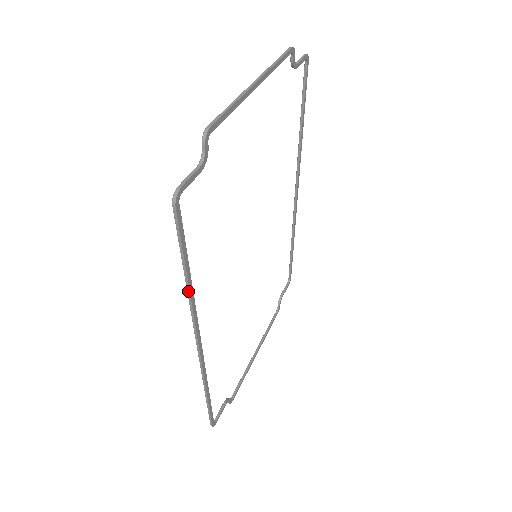
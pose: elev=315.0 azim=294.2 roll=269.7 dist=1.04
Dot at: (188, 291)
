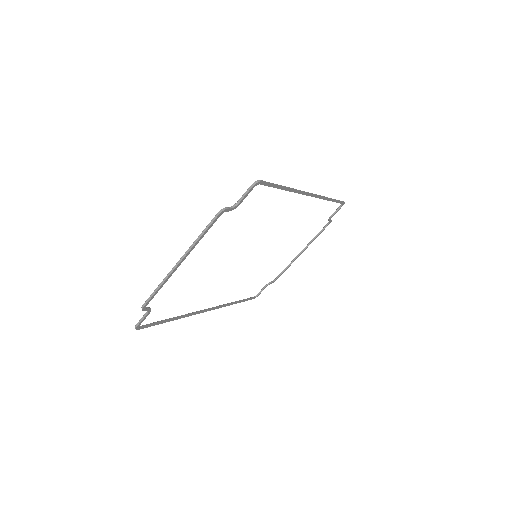
Dot at: (177, 318)
